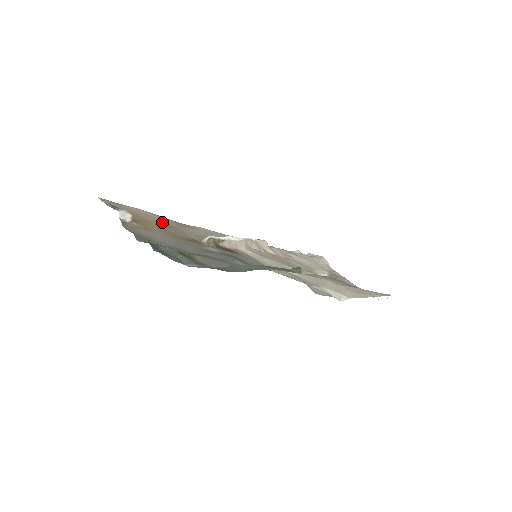
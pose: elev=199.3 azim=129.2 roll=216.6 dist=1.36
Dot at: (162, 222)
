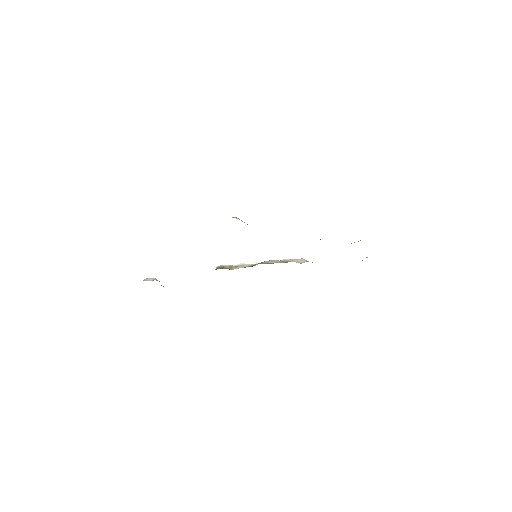
Dot at: occluded
